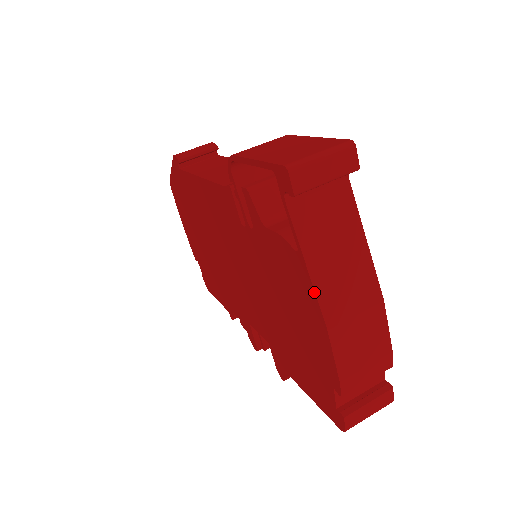
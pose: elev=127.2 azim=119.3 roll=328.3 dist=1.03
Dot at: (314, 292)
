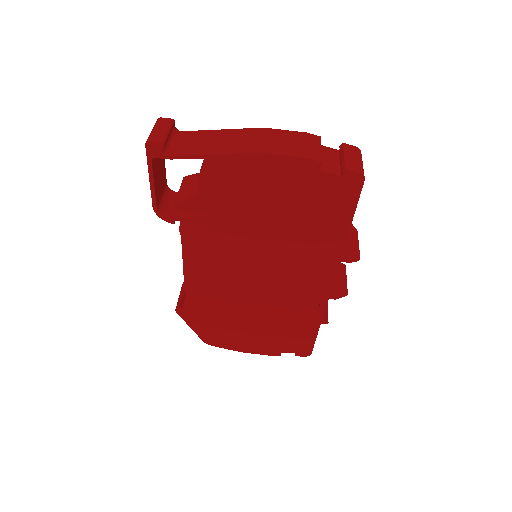
Dot at: (231, 155)
